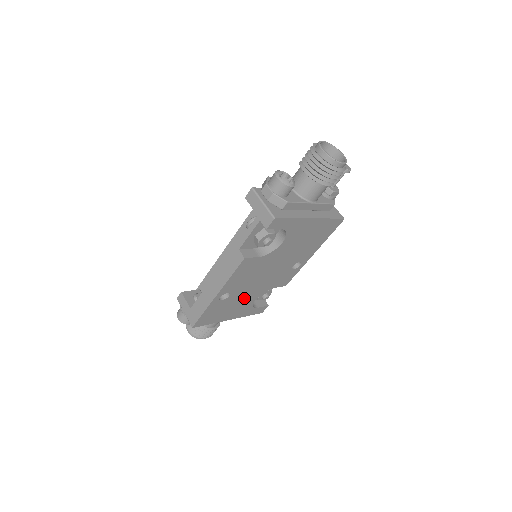
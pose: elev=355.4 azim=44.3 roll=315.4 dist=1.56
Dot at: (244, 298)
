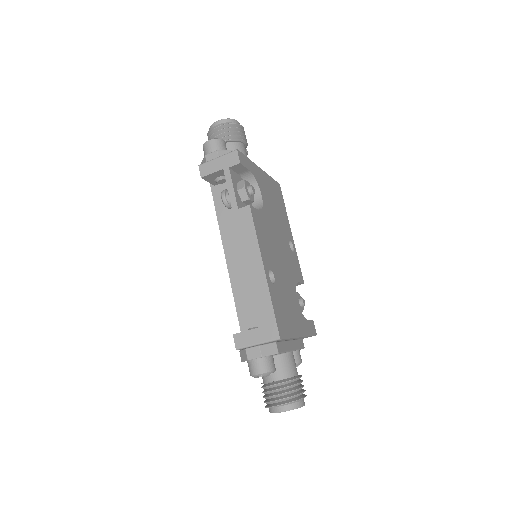
Dot at: (288, 291)
